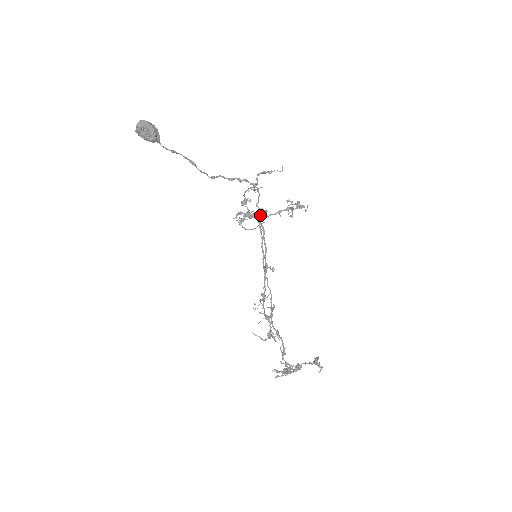
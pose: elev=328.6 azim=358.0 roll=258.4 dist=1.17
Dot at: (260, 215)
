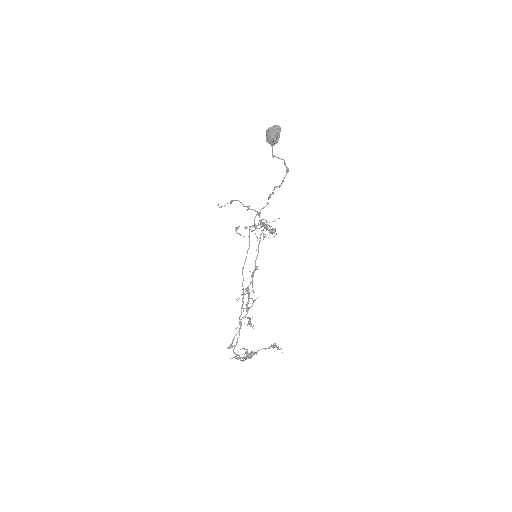
Dot at: (271, 226)
